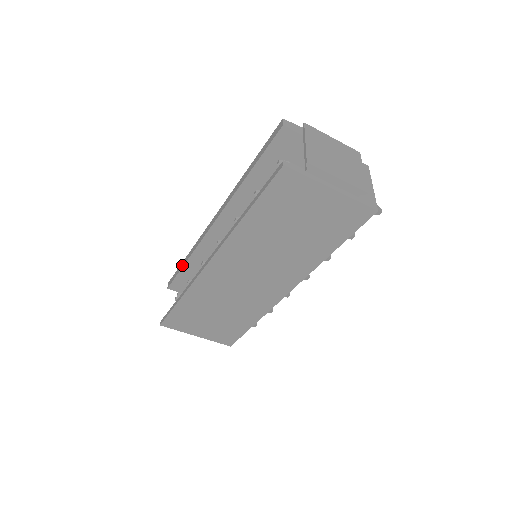
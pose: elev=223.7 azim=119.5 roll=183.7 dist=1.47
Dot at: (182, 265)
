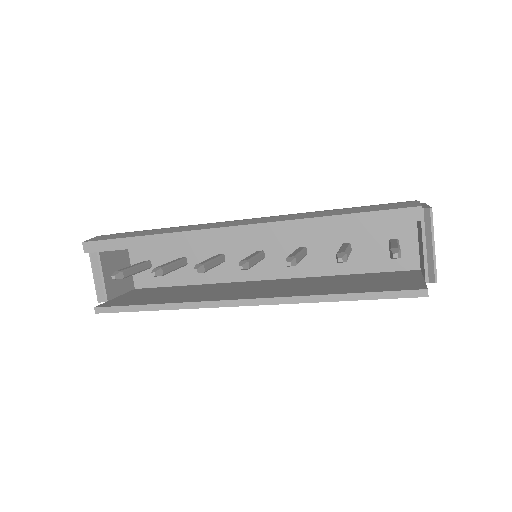
Dot at: (134, 245)
